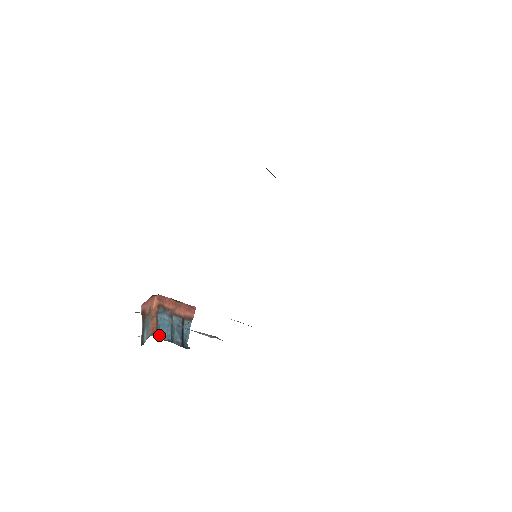
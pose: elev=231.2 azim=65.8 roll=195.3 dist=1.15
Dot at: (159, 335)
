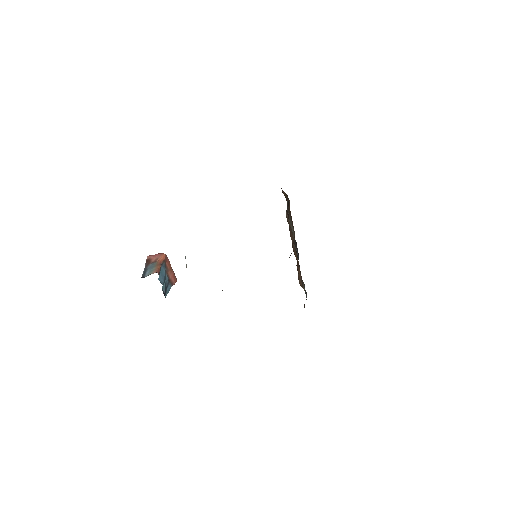
Dot at: (159, 277)
